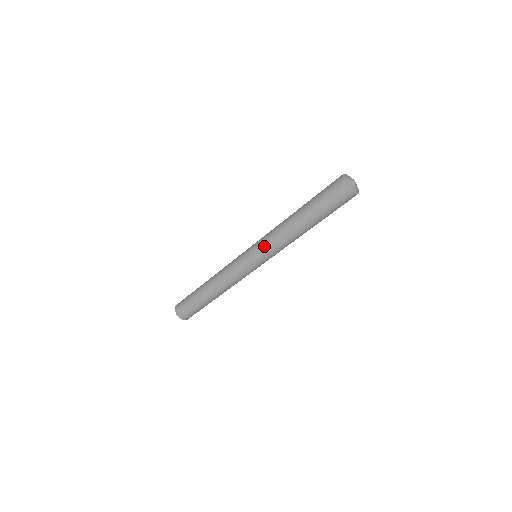
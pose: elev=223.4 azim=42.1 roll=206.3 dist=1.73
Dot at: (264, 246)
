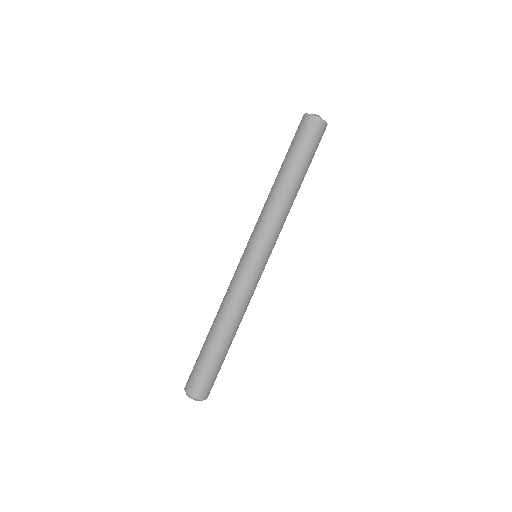
Dot at: occluded
